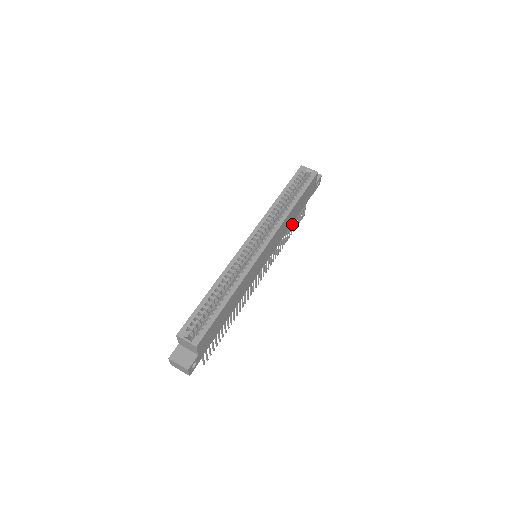
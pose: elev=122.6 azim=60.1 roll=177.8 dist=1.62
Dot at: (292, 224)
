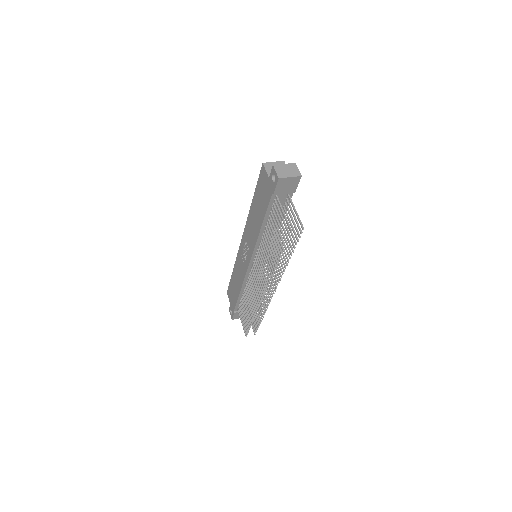
Dot at: occluded
